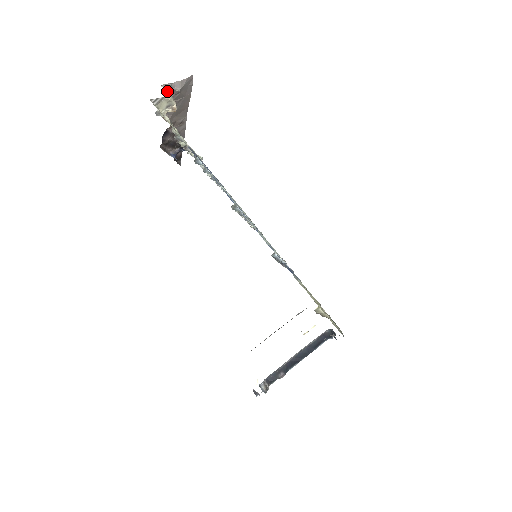
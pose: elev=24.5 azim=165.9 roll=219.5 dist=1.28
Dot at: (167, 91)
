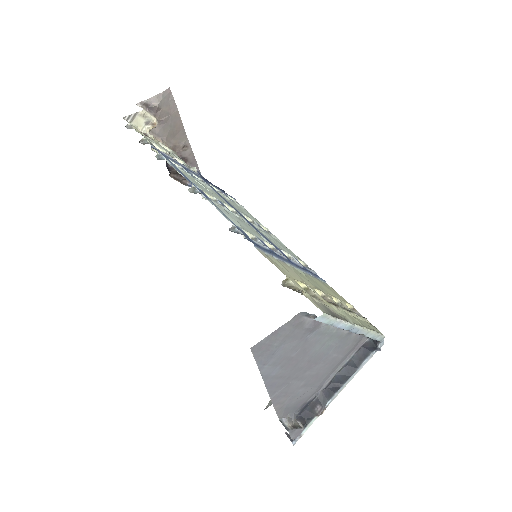
Dot at: (145, 109)
